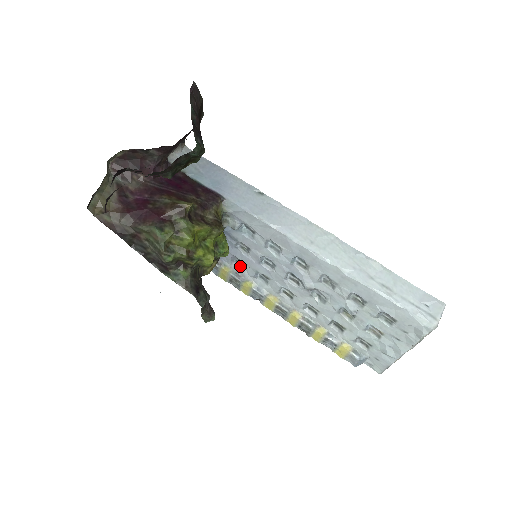
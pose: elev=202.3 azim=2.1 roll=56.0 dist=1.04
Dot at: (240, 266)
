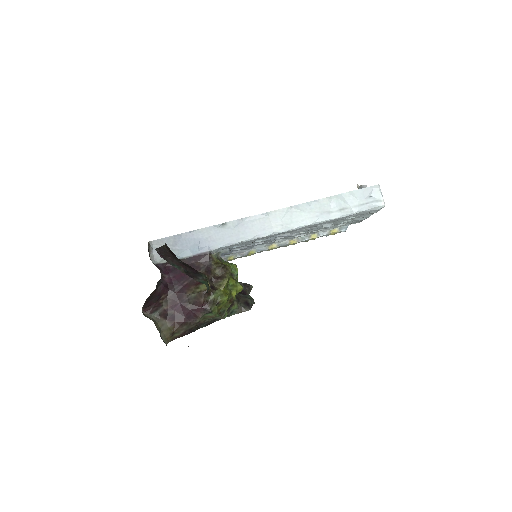
Dot at: (238, 250)
